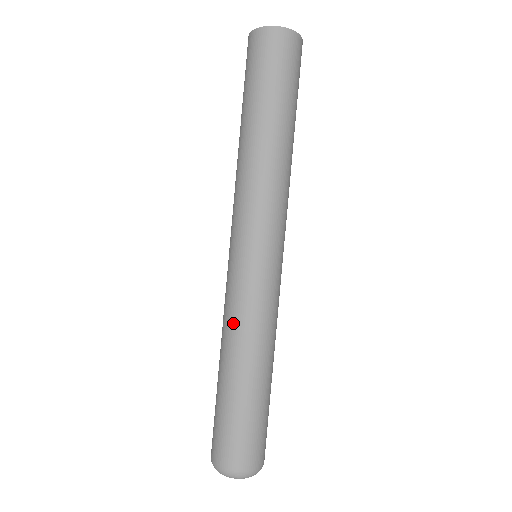
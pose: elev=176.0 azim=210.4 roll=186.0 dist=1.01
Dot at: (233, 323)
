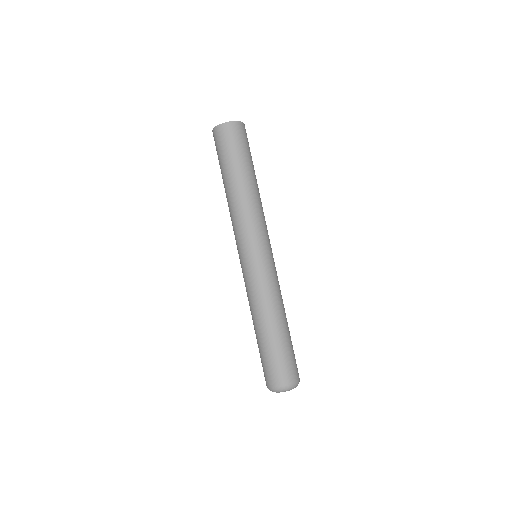
Dot at: (248, 299)
